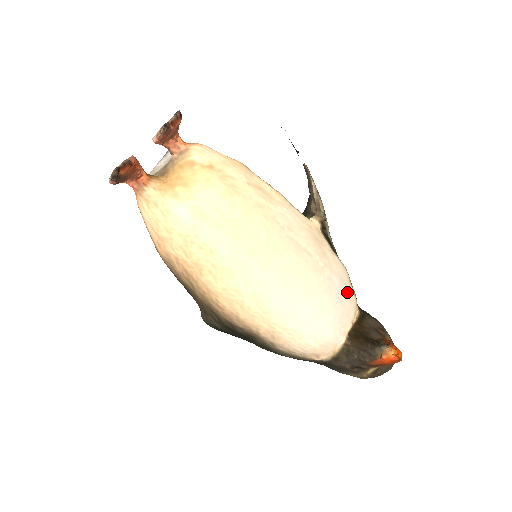
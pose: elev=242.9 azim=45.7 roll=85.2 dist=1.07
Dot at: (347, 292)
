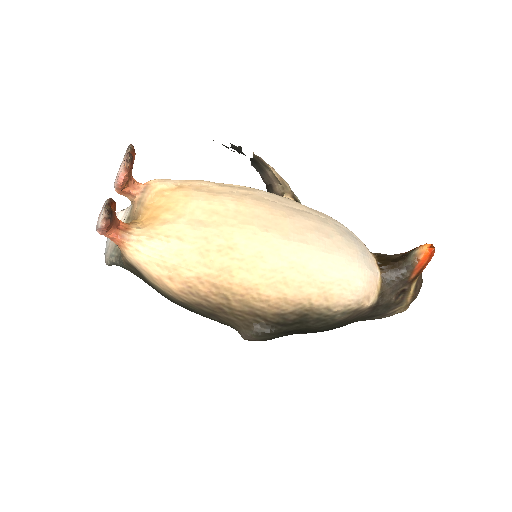
Dot at: (353, 233)
